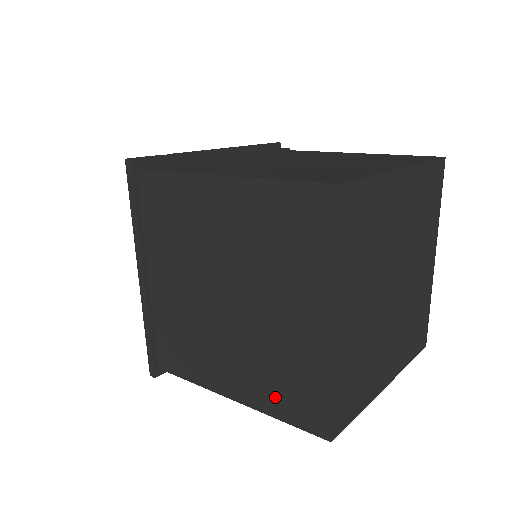
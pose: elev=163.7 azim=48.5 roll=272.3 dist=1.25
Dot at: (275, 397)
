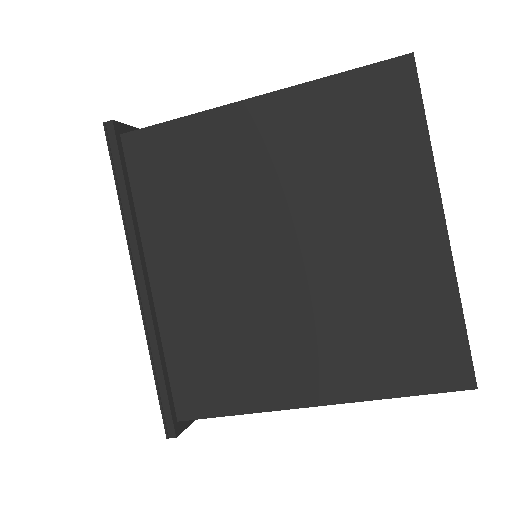
Dot at: (382, 365)
